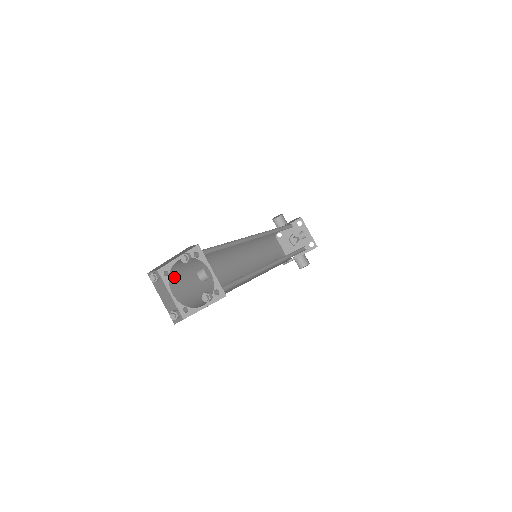
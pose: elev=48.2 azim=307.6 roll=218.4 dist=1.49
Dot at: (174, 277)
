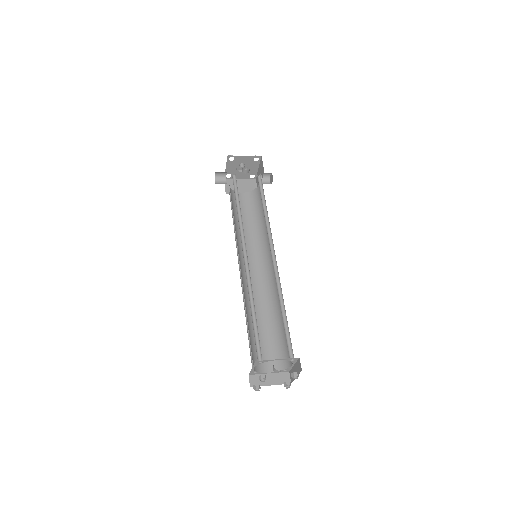
Dot at: (258, 365)
